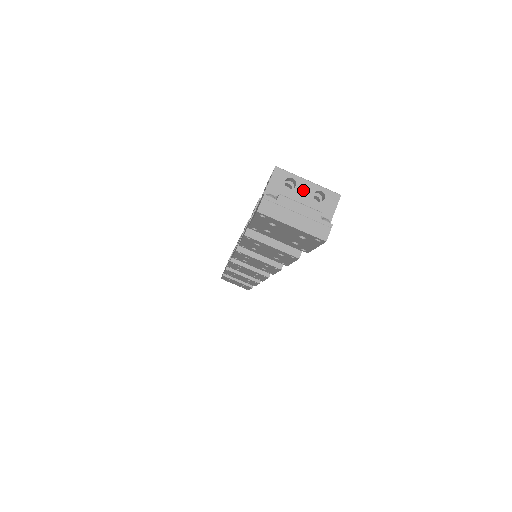
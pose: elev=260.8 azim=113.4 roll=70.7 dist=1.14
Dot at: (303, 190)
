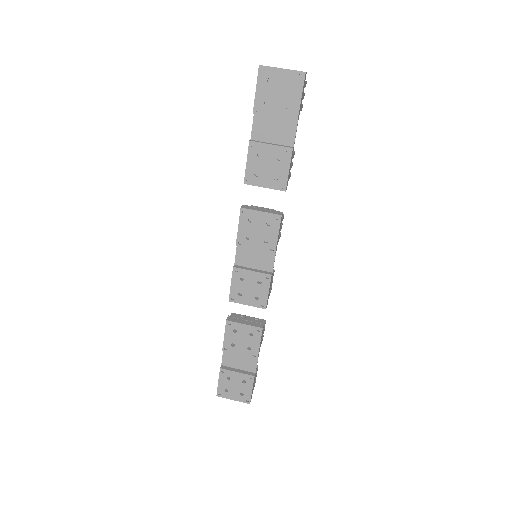
Dot at: occluded
